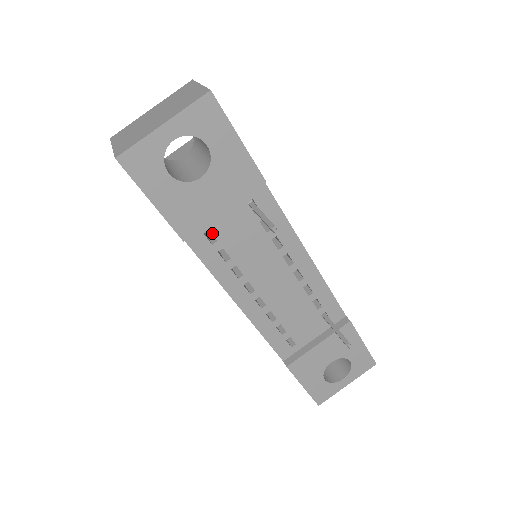
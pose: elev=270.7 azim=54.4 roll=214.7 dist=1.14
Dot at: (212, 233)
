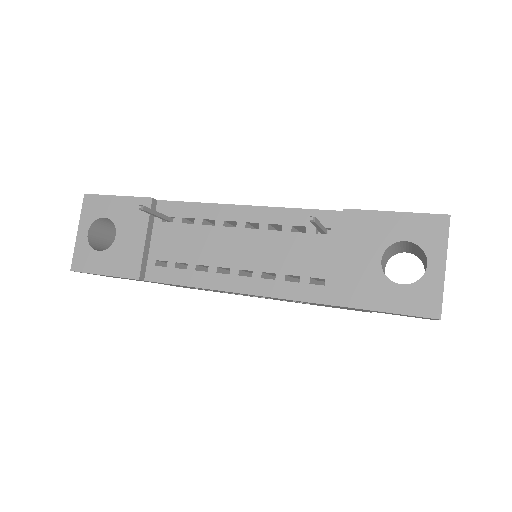
Dot at: (160, 260)
